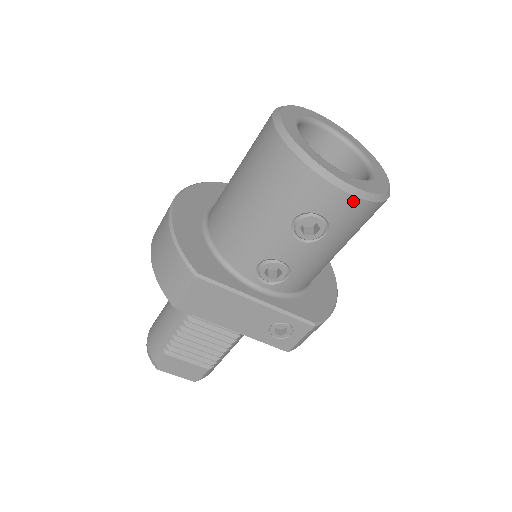
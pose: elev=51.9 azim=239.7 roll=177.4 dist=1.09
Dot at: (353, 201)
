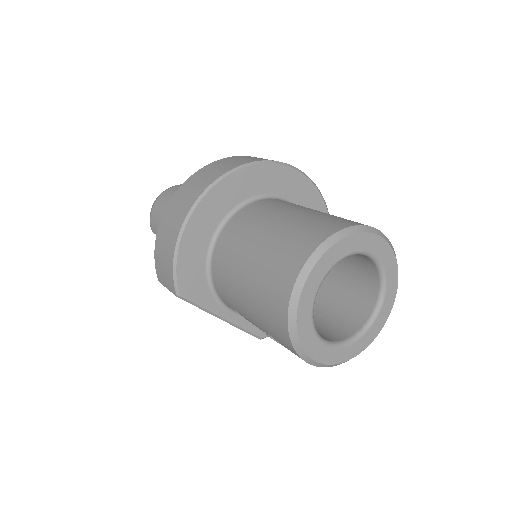
Dot at: occluded
